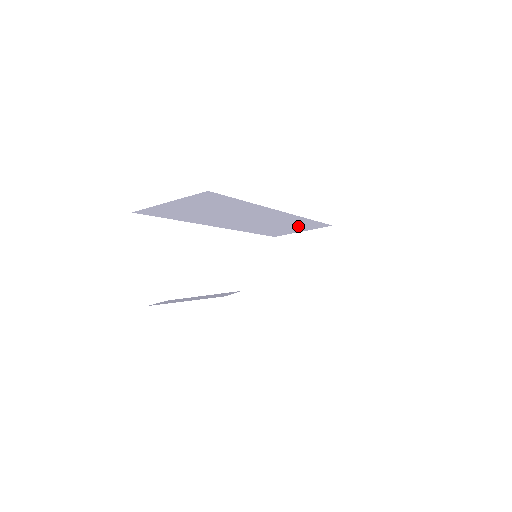
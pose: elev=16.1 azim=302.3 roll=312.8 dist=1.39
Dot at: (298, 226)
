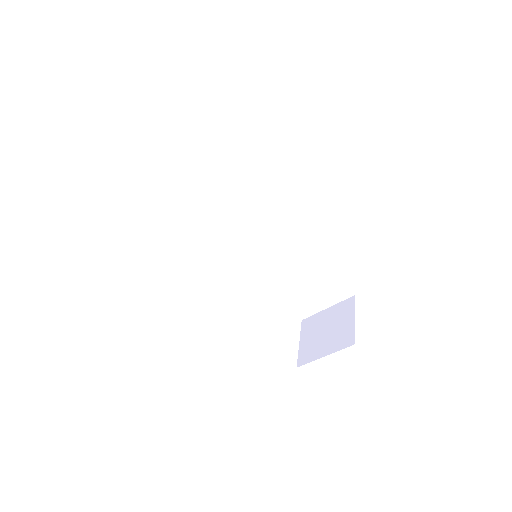
Dot at: (316, 282)
